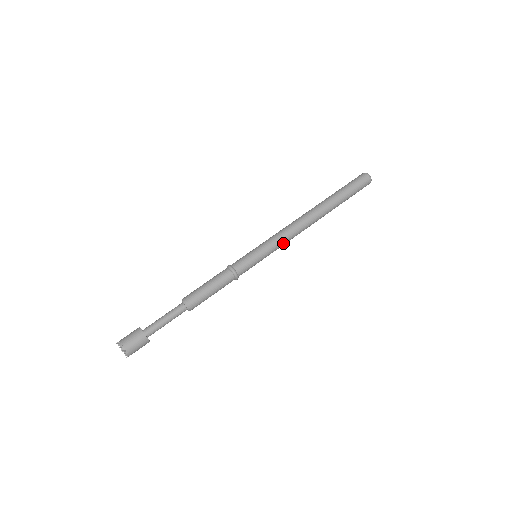
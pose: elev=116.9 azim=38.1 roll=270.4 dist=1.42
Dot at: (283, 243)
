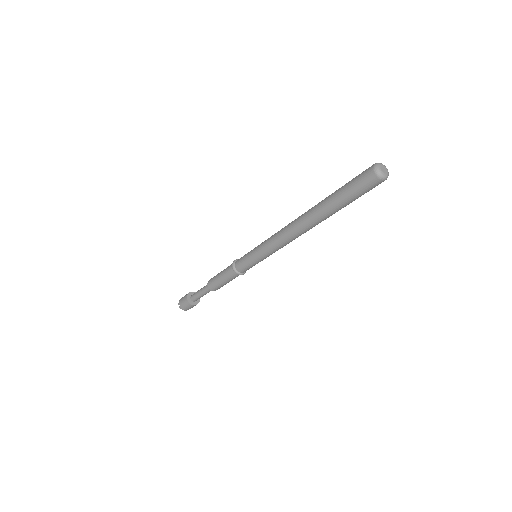
Dot at: (276, 250)
